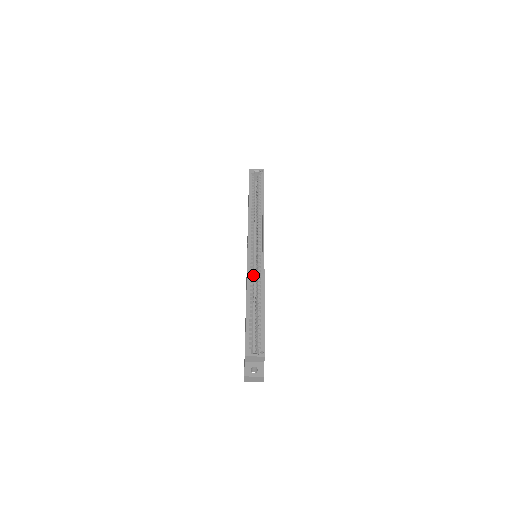
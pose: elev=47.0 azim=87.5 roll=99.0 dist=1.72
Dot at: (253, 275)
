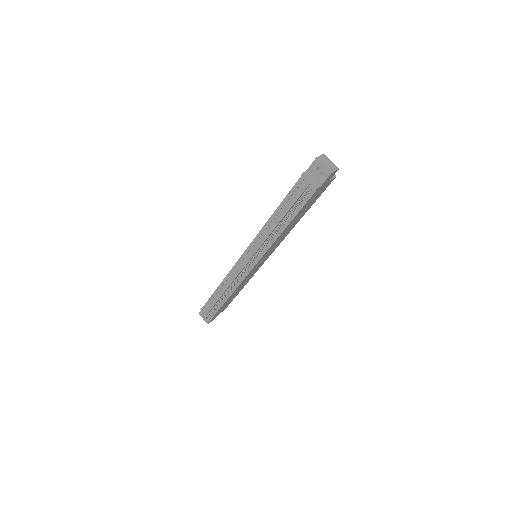
Dot at: occluded
